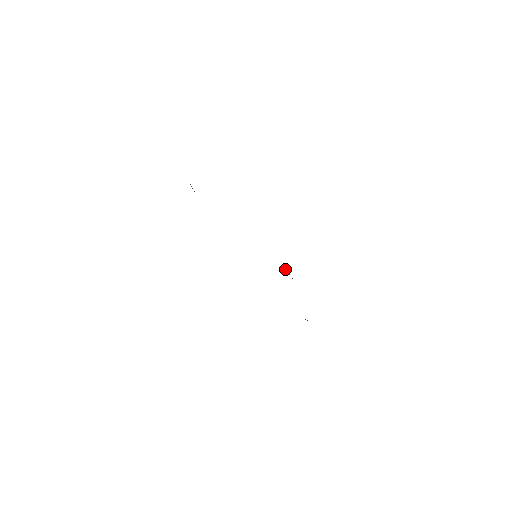
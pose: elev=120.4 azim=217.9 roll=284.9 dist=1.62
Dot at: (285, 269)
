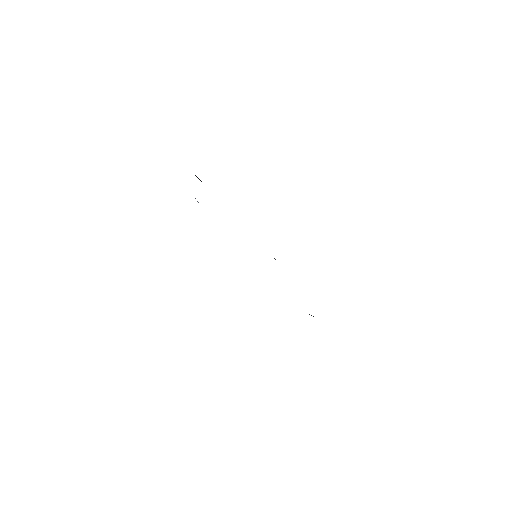
Dot at: occluded
